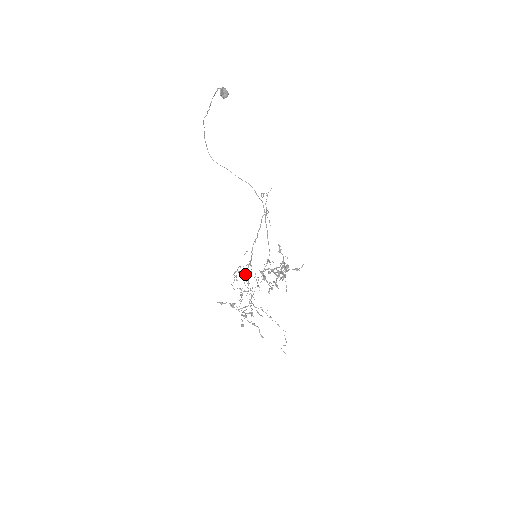
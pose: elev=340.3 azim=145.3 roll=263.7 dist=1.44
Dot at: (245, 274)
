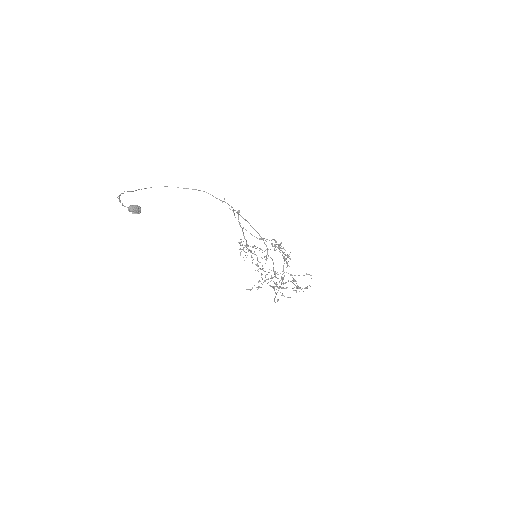
Dot at: occluded
